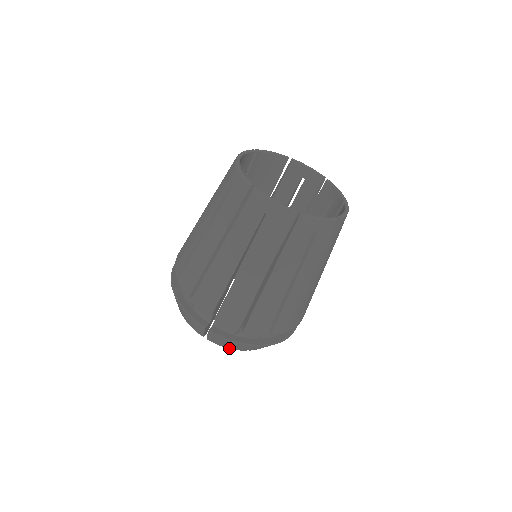
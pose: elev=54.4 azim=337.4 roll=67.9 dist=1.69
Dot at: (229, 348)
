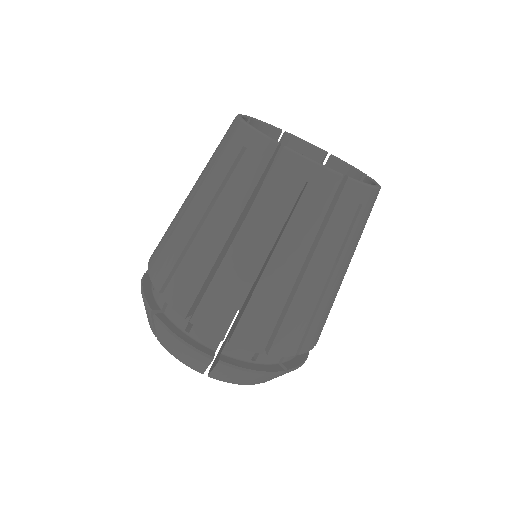
Dot at: (180, 360)
